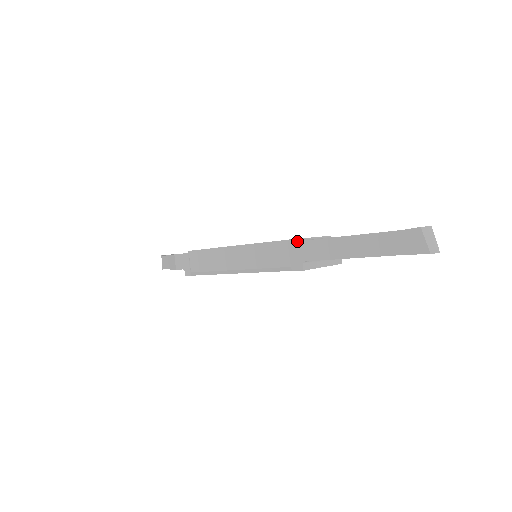
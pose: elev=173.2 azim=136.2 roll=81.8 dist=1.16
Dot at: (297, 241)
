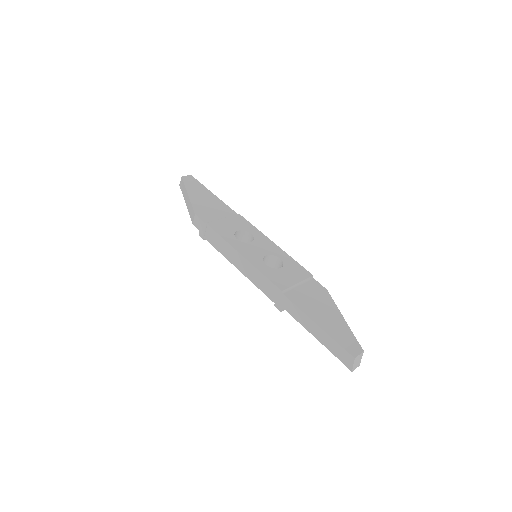
Dot at: (285, 296)
